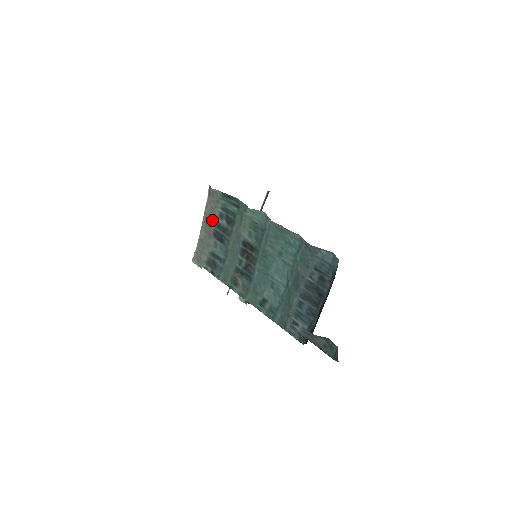
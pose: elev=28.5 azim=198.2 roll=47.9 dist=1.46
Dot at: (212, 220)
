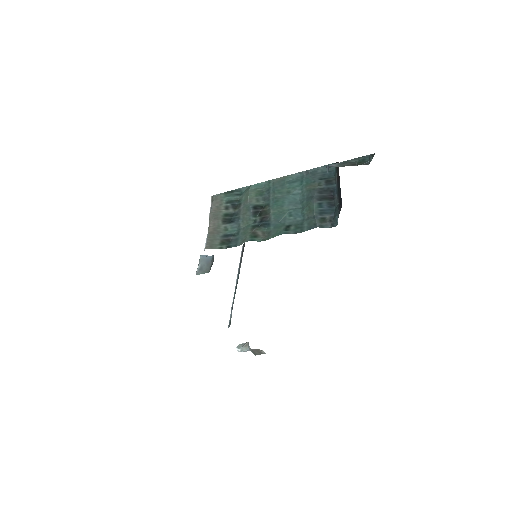
Dot at: (219, 214)
